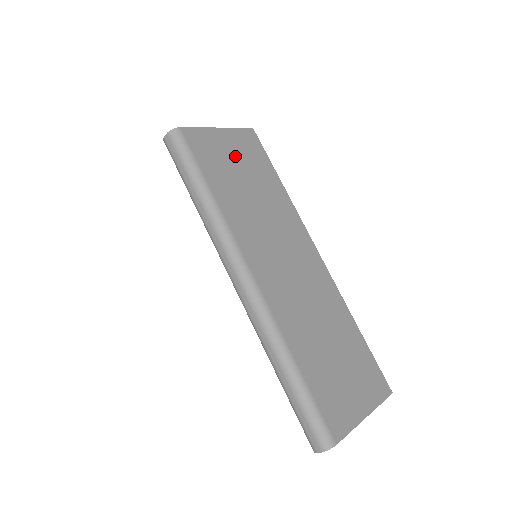
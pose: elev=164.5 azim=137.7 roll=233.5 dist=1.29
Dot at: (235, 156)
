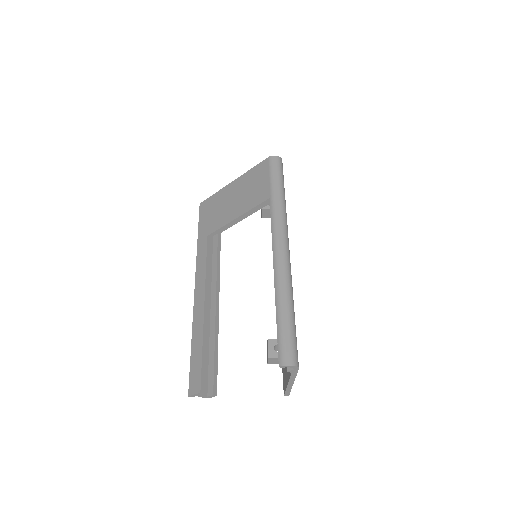
Dot at: occluded
